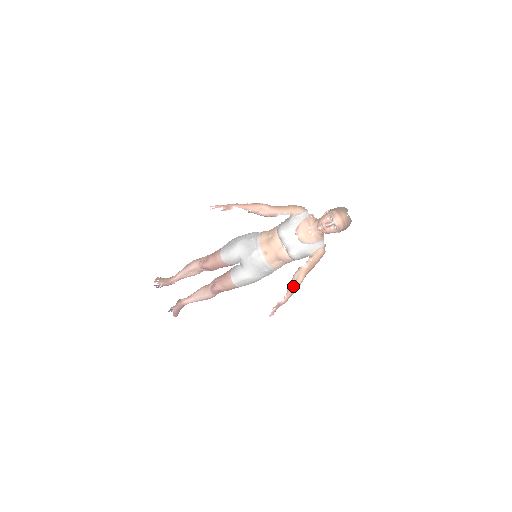
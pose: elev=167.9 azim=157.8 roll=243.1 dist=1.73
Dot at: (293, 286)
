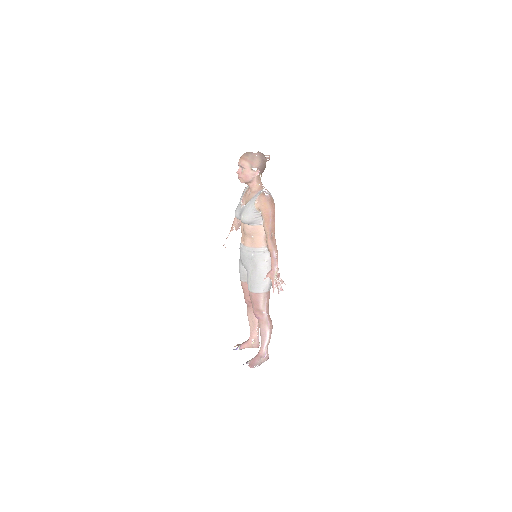
Dot at: (267, 246)
